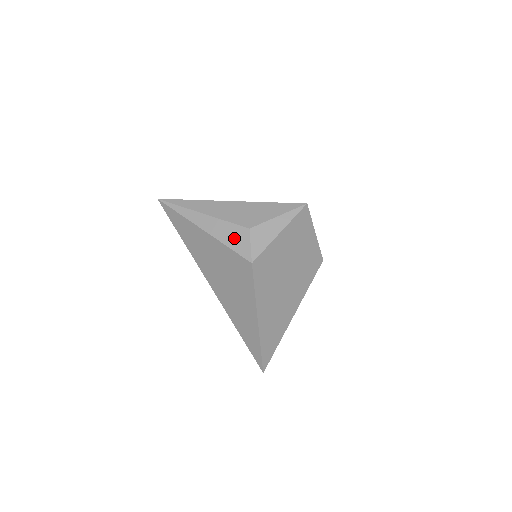
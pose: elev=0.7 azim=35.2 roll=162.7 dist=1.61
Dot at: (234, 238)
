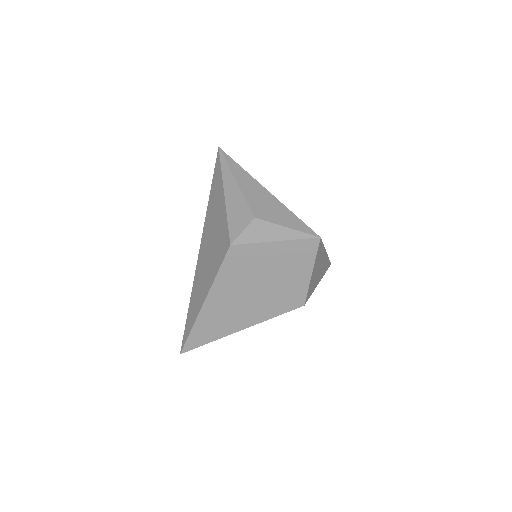
Dot at: (238, 216)
